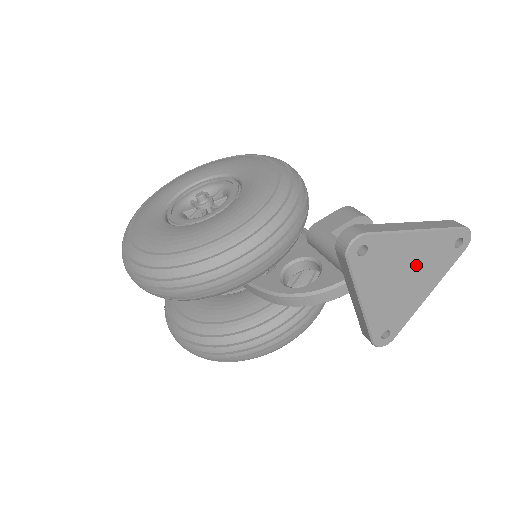
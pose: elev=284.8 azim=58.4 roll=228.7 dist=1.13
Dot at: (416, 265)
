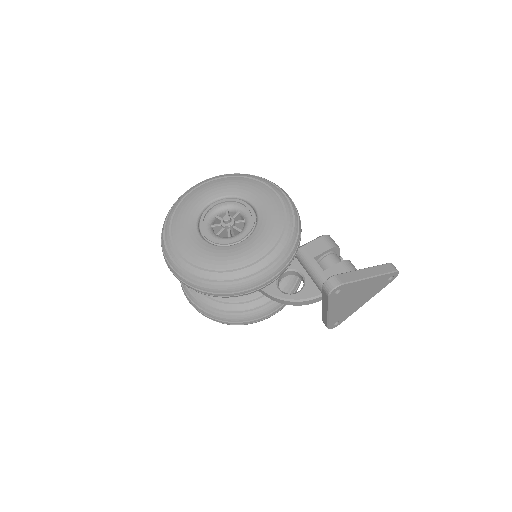
Dot at: (364, 292)
